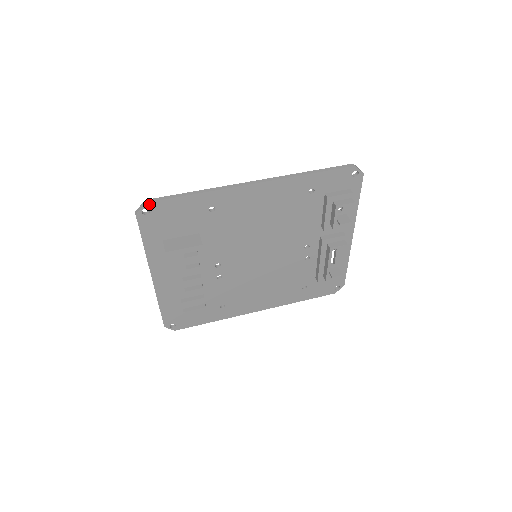
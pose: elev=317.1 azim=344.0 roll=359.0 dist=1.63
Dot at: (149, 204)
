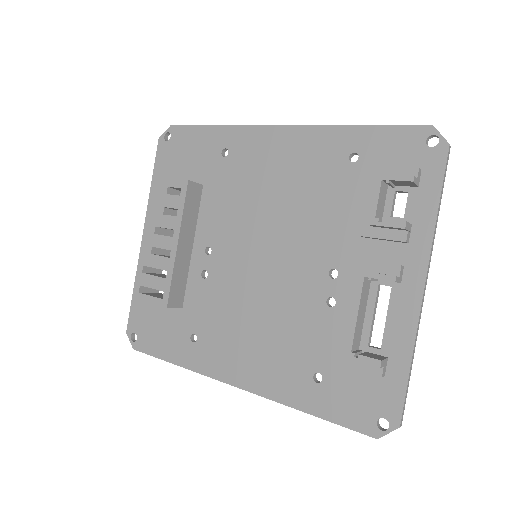
Dot at: (173, 128)
